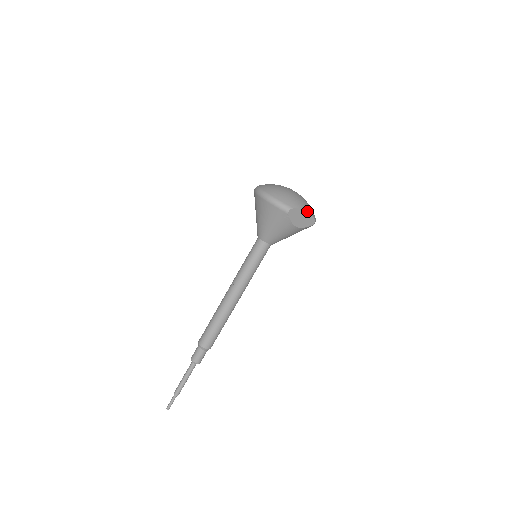
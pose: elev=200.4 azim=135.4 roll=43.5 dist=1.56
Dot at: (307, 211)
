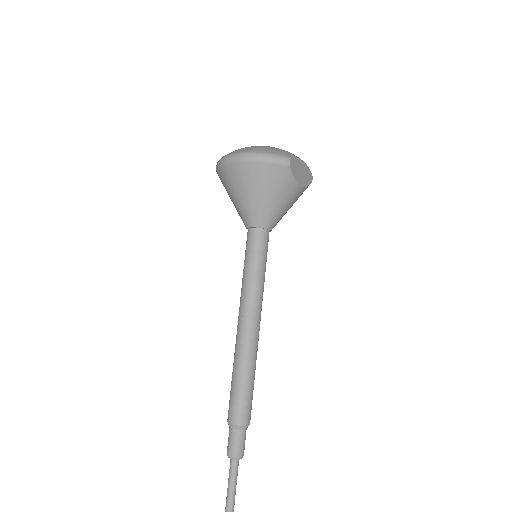
Dot at: (303, 161)
